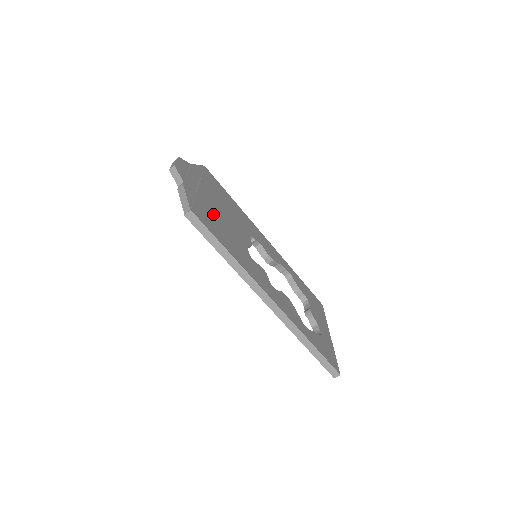
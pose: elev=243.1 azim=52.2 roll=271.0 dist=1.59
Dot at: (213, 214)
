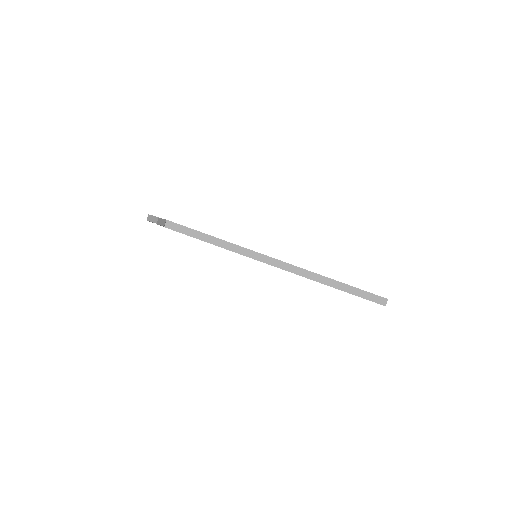
Dot at: occluded
